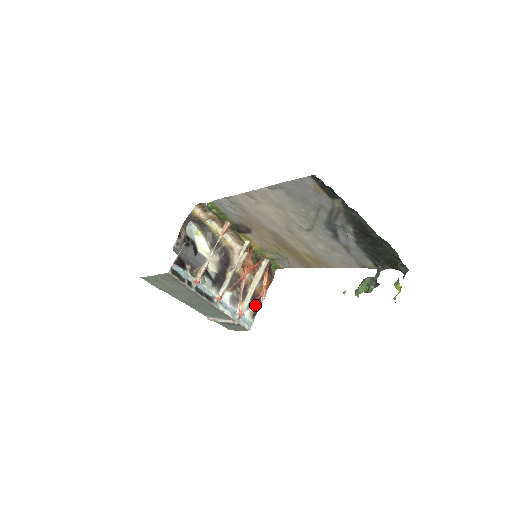
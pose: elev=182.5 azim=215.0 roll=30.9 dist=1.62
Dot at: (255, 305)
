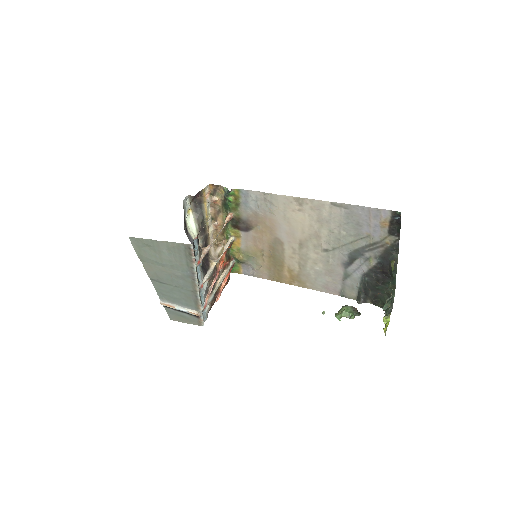
Dot at: (212, 301)
